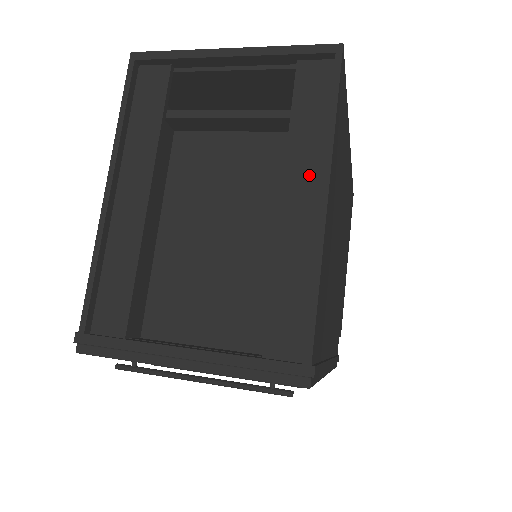
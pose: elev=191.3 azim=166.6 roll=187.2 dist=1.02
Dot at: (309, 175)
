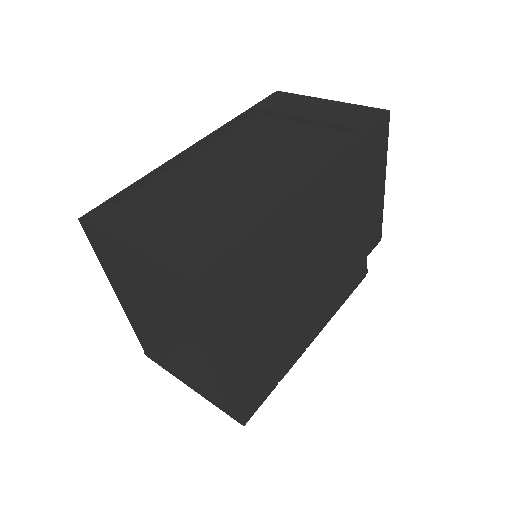
Dot at: occluded
